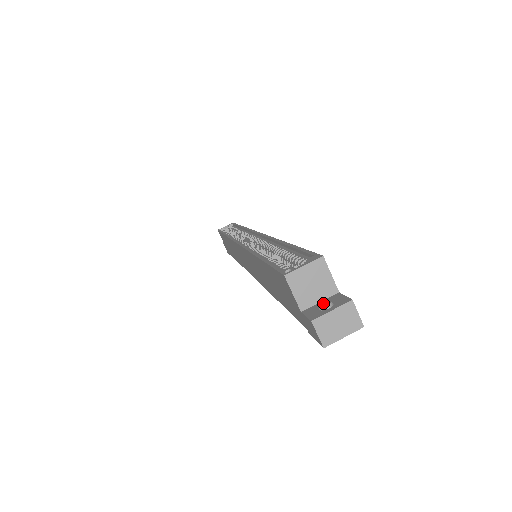
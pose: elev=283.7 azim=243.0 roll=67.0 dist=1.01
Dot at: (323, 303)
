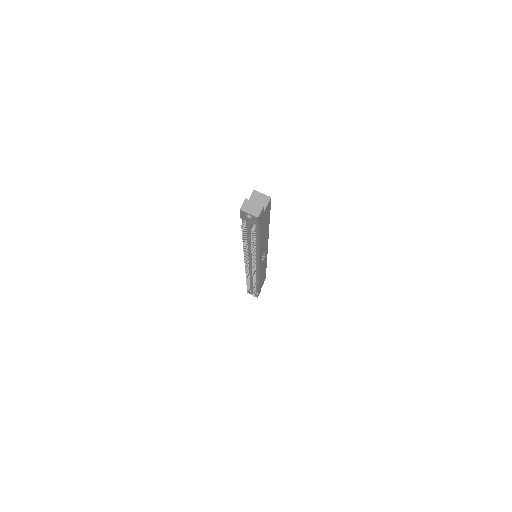
Dot at: occluded
